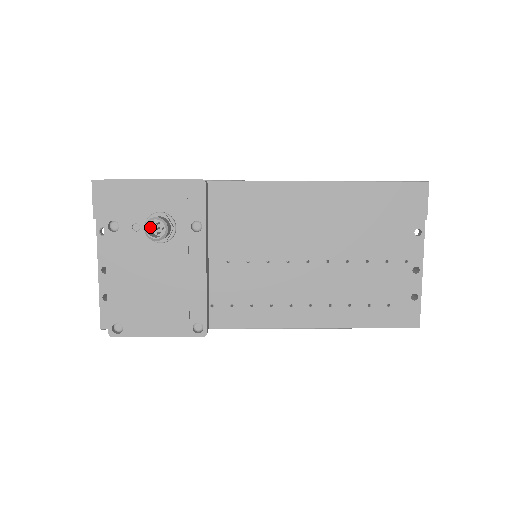
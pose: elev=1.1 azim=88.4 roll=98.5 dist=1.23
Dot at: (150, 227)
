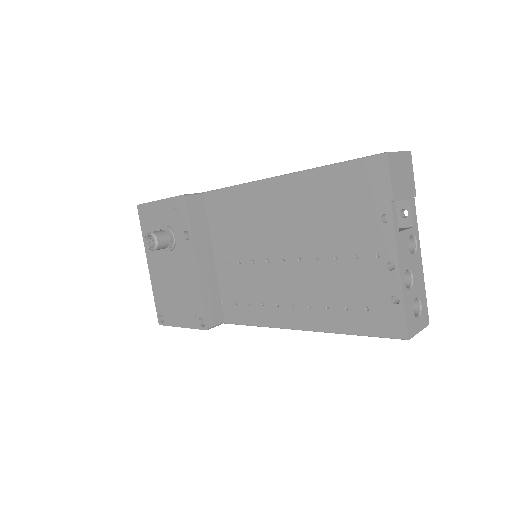
Dot at: occluded
